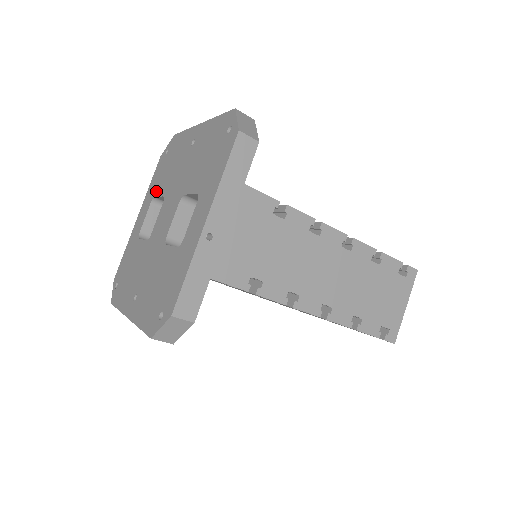
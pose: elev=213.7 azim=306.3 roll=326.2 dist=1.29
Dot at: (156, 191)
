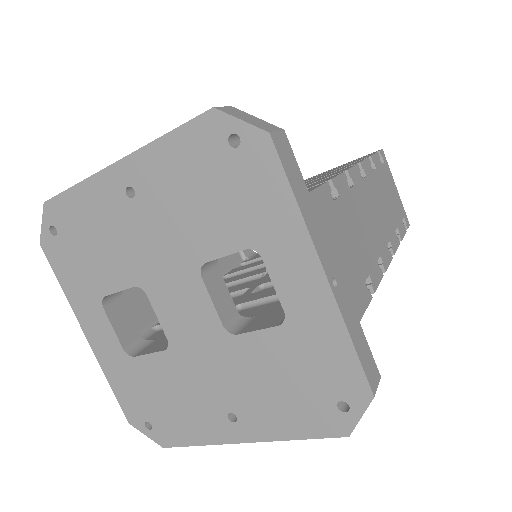
Dot at: (99, 288)
